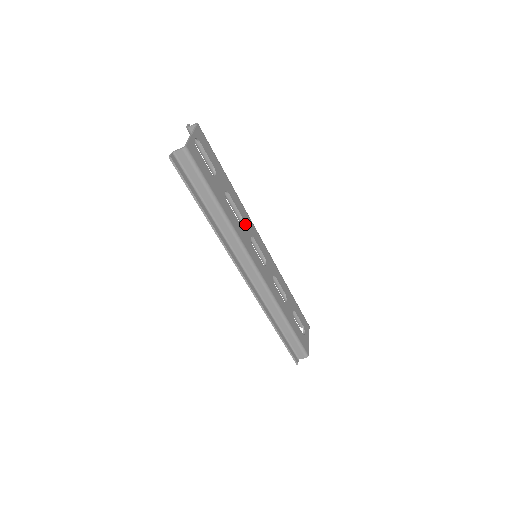
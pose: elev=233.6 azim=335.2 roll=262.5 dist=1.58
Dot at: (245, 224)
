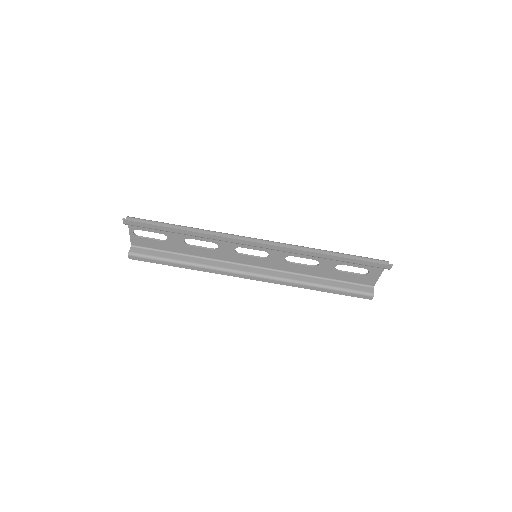
Dot at: (222, 249)
